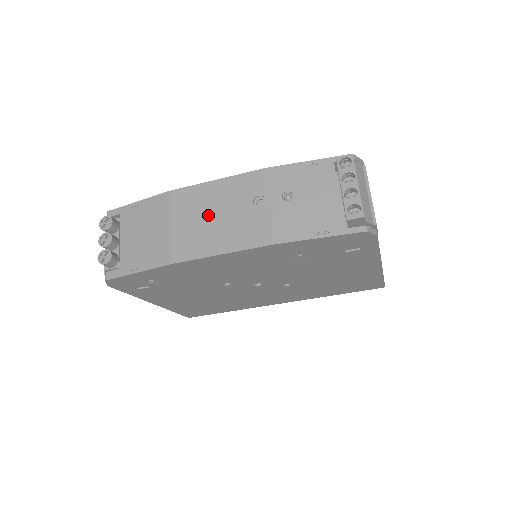
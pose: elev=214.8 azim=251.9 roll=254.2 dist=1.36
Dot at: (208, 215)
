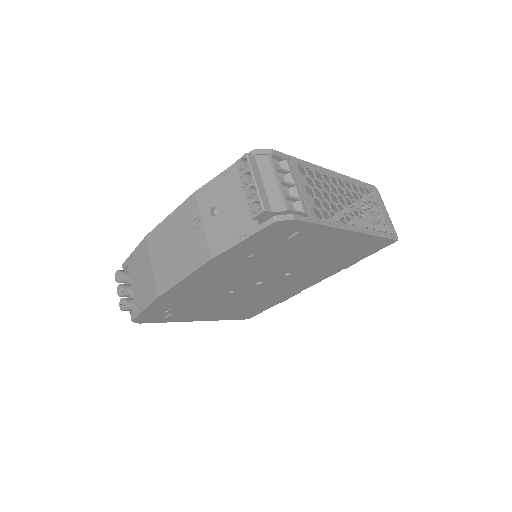
Dot at: (169, 248)
